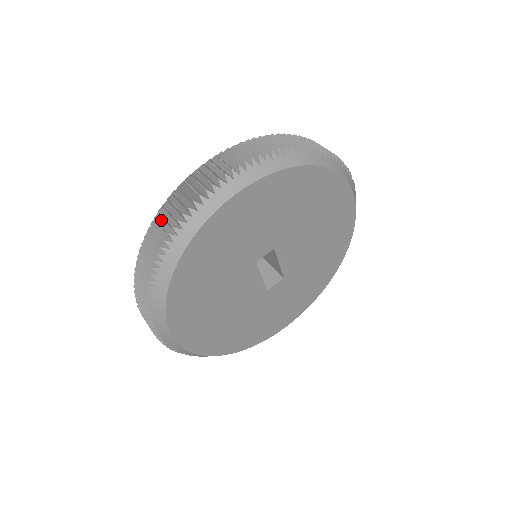
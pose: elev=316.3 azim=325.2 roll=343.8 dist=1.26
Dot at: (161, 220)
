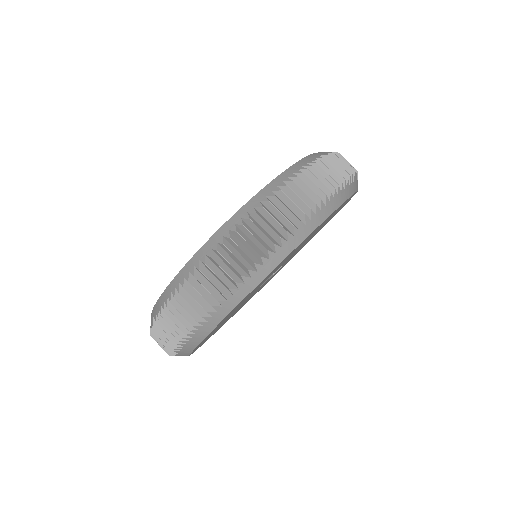
Dot at: (162, 327)
